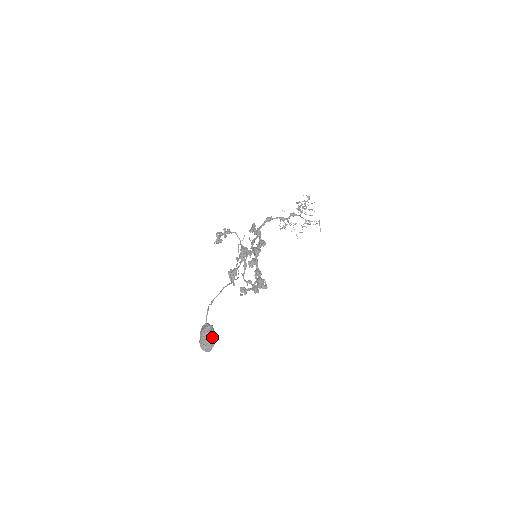
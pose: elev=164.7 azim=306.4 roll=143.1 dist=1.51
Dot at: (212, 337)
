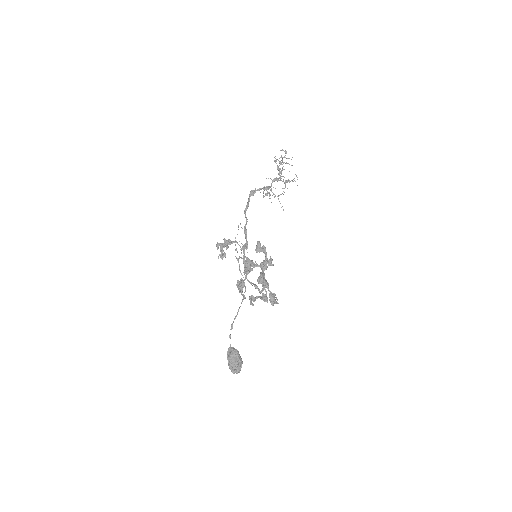
Dot at: (240, 362)
